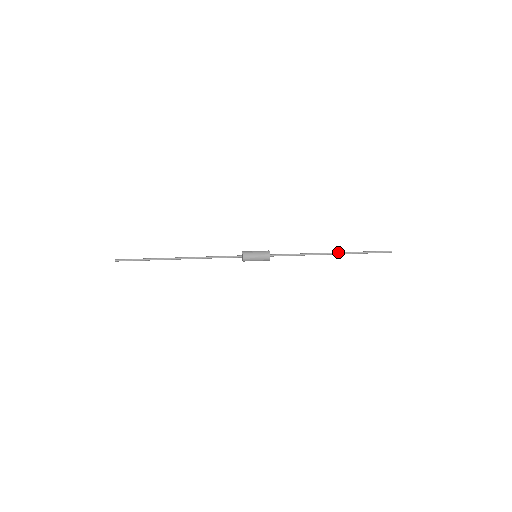
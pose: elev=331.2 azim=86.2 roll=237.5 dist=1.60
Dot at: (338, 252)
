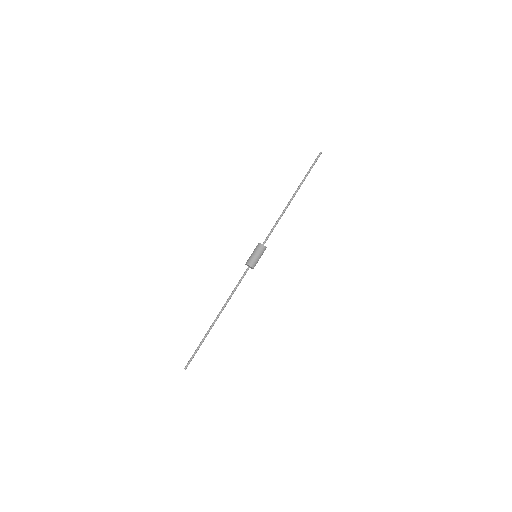
Dot at: occluded
